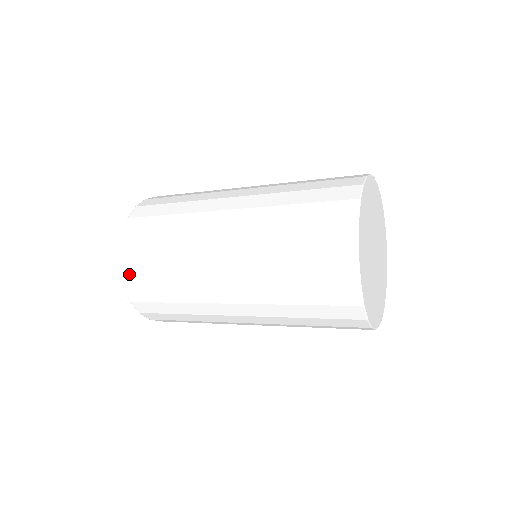
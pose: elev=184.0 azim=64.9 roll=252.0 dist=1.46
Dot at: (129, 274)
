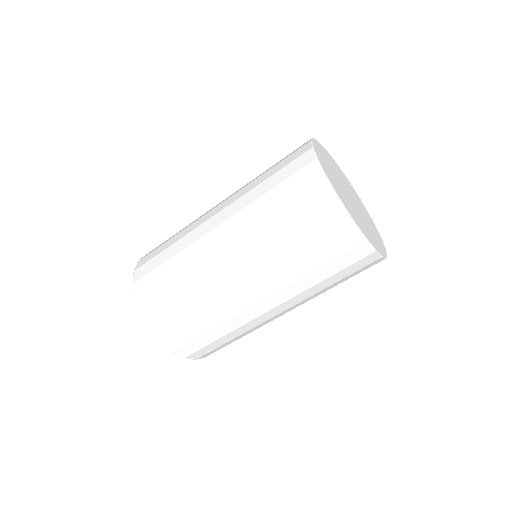
Dot at: occluded
